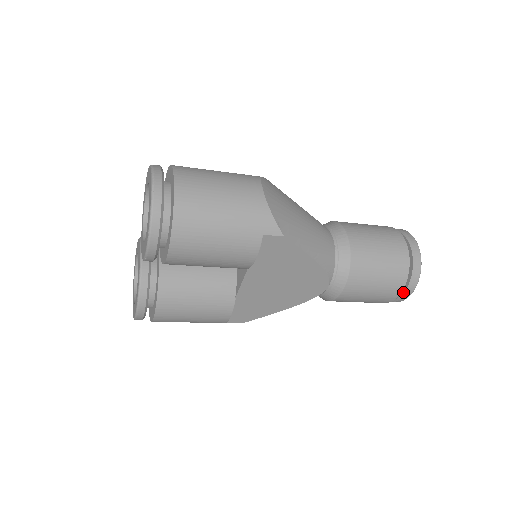
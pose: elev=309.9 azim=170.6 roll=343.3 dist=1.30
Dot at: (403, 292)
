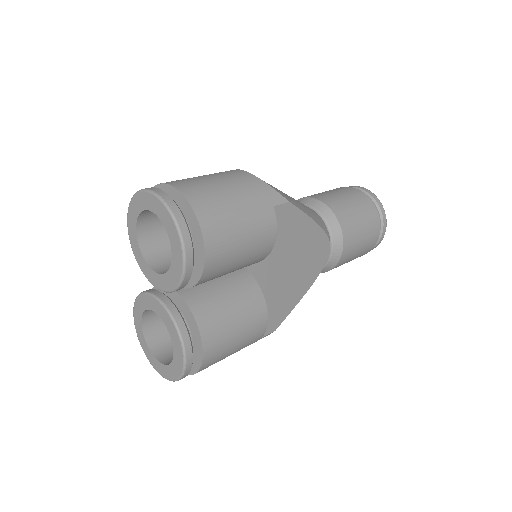
Dot at: (380, 231)
